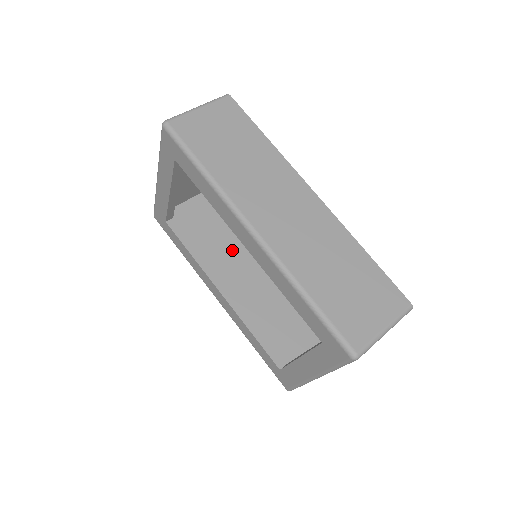
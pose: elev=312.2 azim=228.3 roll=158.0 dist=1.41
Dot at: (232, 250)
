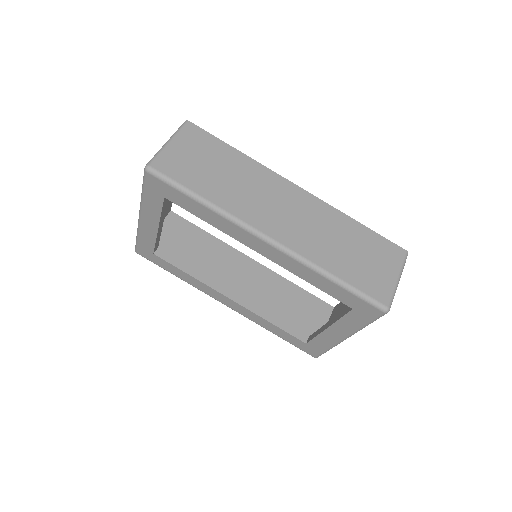
Dot at: (219, 257)
